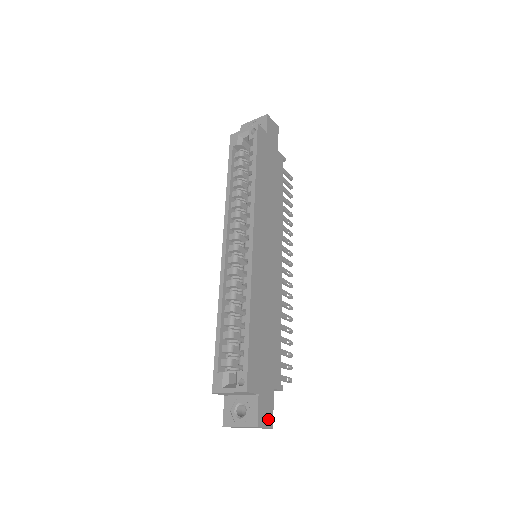
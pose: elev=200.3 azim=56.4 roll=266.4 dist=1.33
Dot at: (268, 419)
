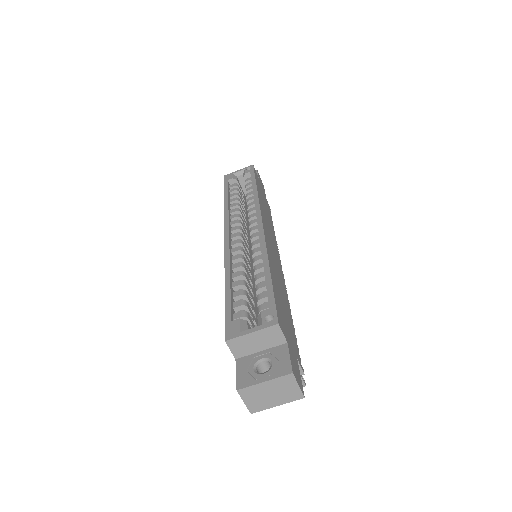
Dot at: (299, 381)
